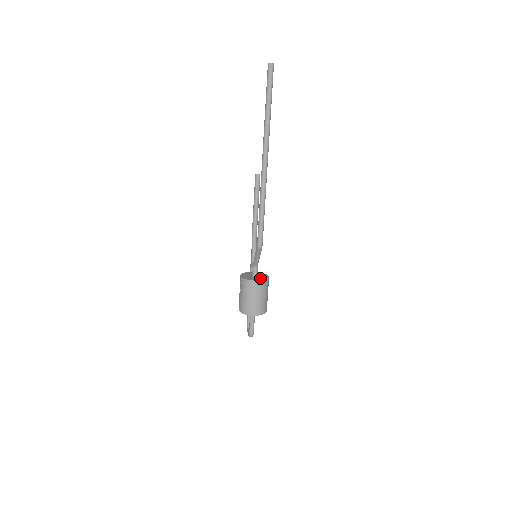
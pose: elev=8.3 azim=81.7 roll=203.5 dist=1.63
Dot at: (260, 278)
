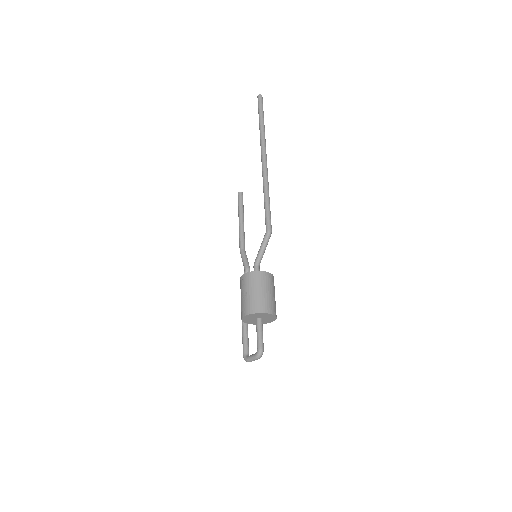
Dot at: occluded
